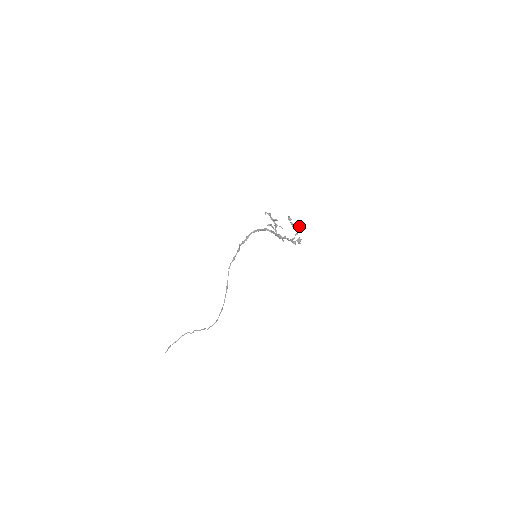
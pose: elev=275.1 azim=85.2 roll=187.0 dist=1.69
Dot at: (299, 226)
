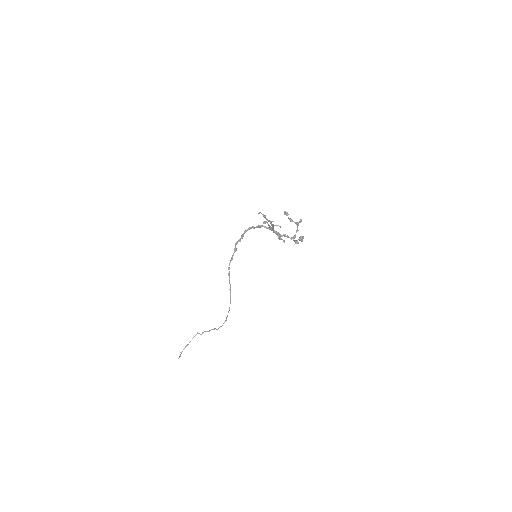
Dot at: occluded
